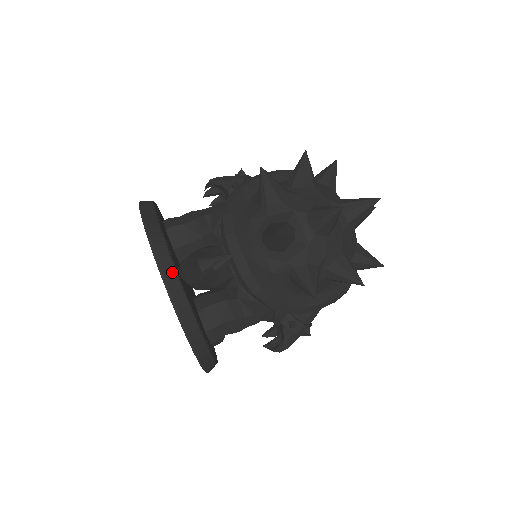
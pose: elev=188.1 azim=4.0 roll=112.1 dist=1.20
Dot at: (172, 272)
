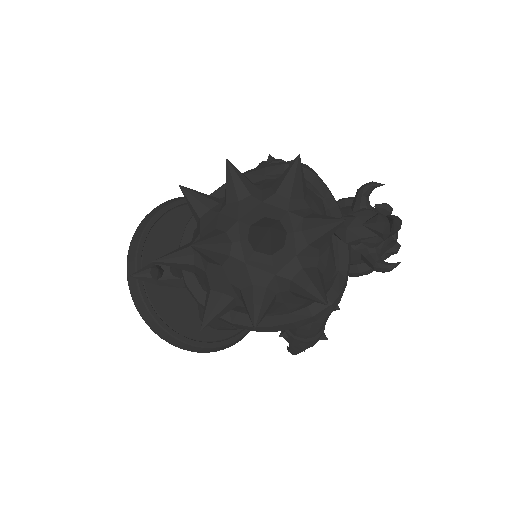
Dot at: occluded
